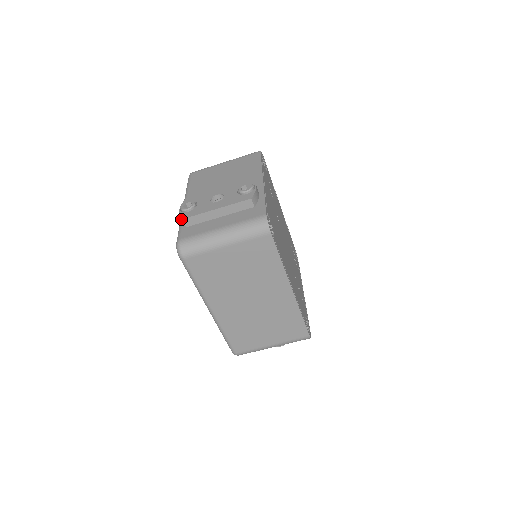
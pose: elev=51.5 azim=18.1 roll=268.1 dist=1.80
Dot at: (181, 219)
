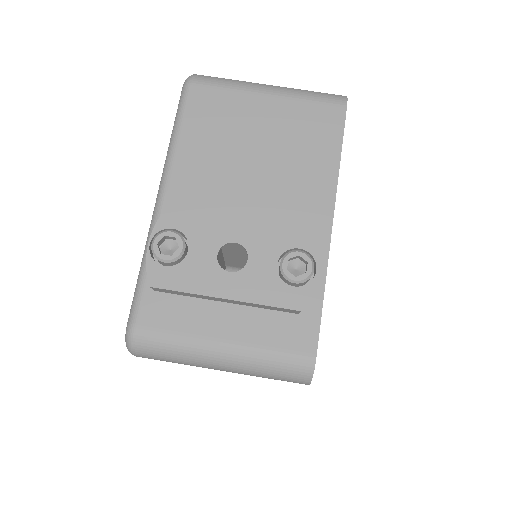
Dot at: occluded
